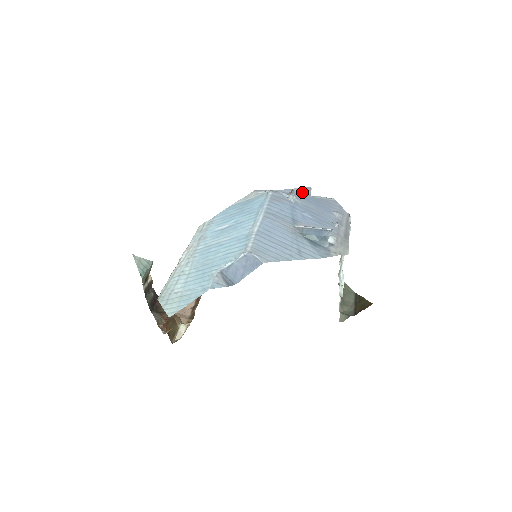
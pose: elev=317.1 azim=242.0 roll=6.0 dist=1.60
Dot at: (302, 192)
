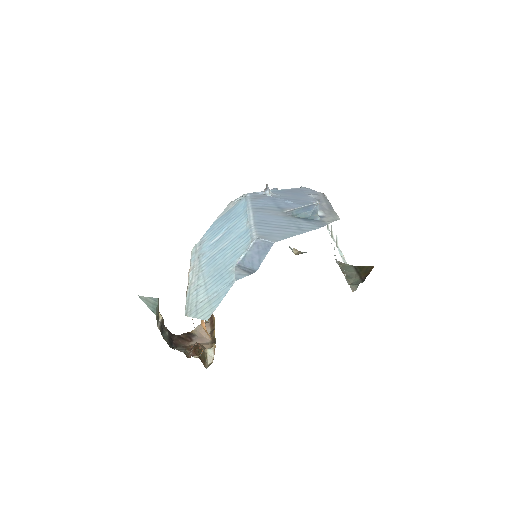
Dot at: occluded
